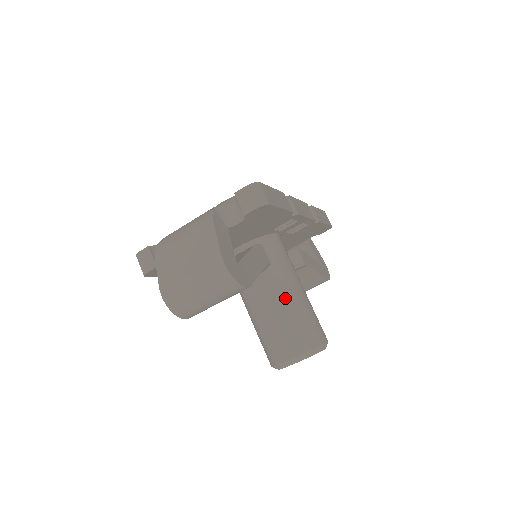
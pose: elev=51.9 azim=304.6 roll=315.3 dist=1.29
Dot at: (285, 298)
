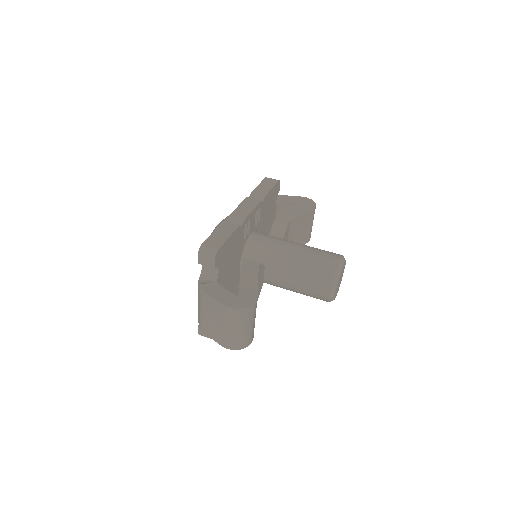
Dot at: (291, 265)
